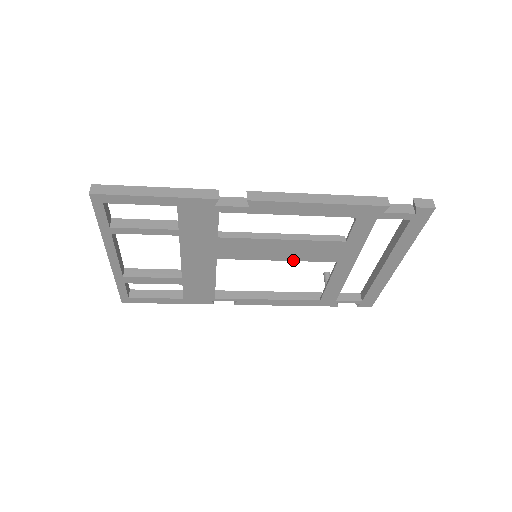
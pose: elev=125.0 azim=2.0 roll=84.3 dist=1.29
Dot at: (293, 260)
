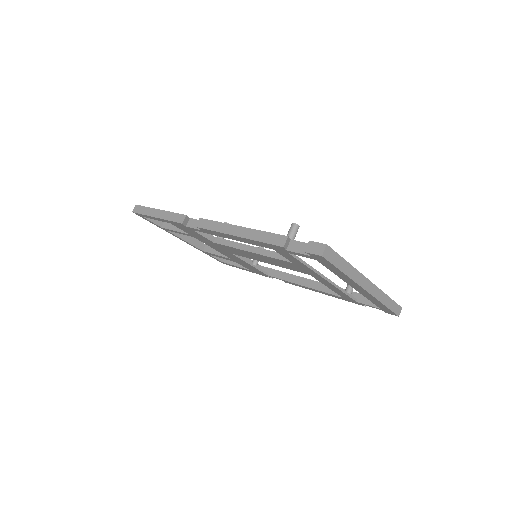
Dot at: occluded
